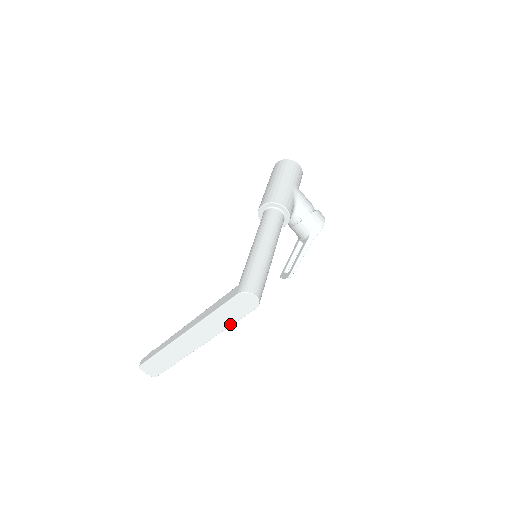
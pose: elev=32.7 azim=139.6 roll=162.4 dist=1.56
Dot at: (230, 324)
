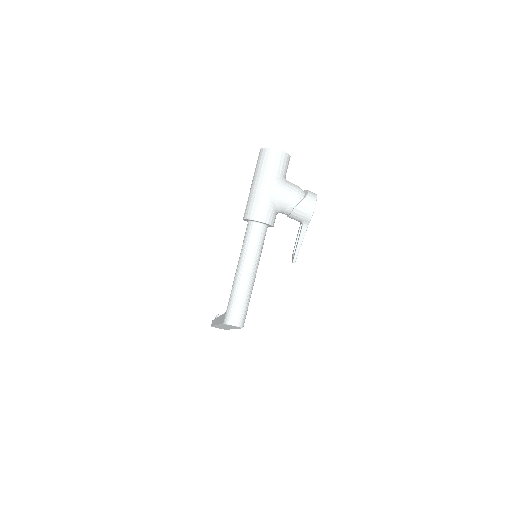
Dot at: (237, 328)
